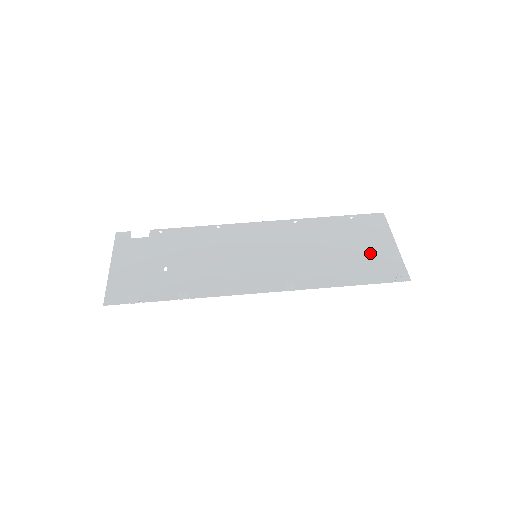
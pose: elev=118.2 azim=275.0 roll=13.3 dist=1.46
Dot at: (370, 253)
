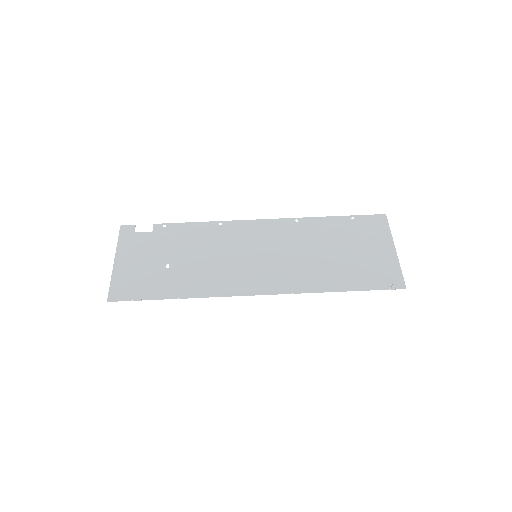
Dot at: (368, 257)
